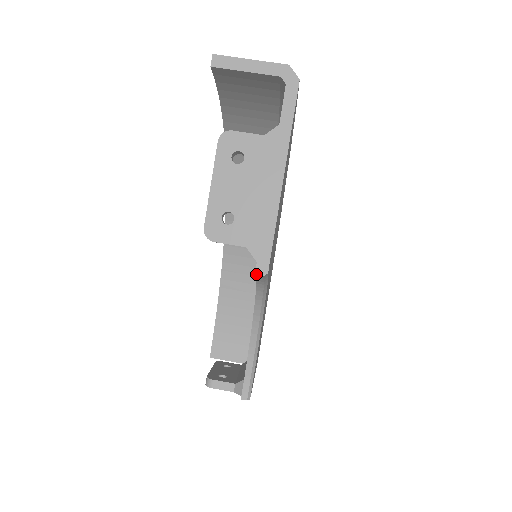
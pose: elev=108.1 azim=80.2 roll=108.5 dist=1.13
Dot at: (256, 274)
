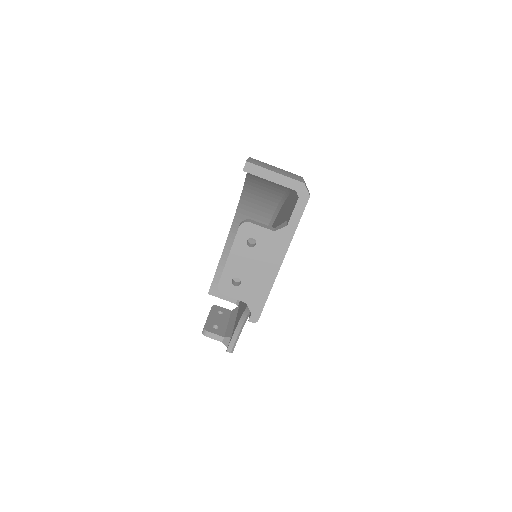
Dot at: (249, 321)
